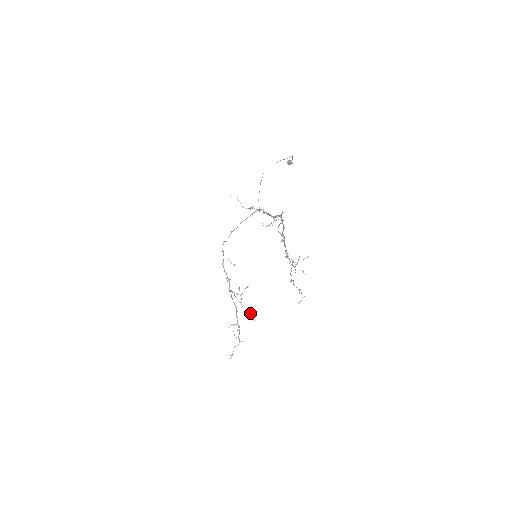
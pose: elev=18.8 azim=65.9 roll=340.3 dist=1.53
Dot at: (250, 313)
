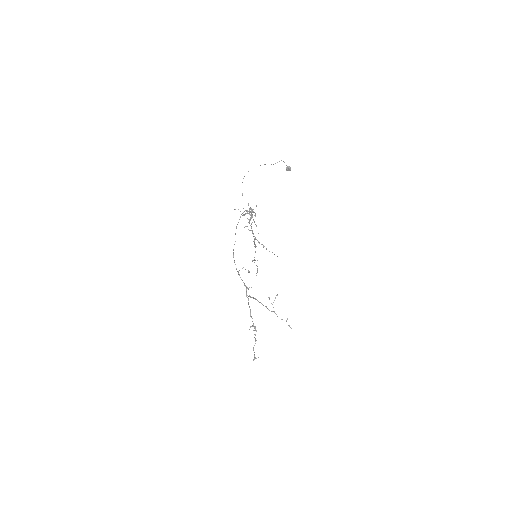
Dot at: (286, 321)
